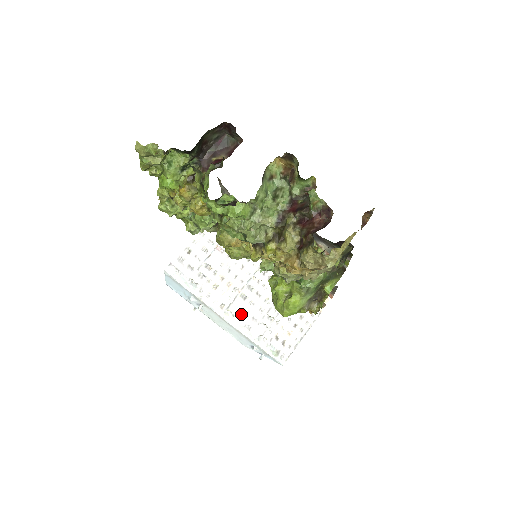
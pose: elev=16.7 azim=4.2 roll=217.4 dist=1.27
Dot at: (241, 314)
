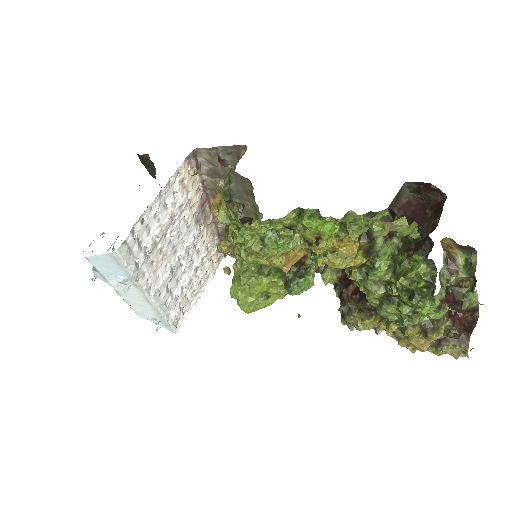
Dot at: (166, 291)
